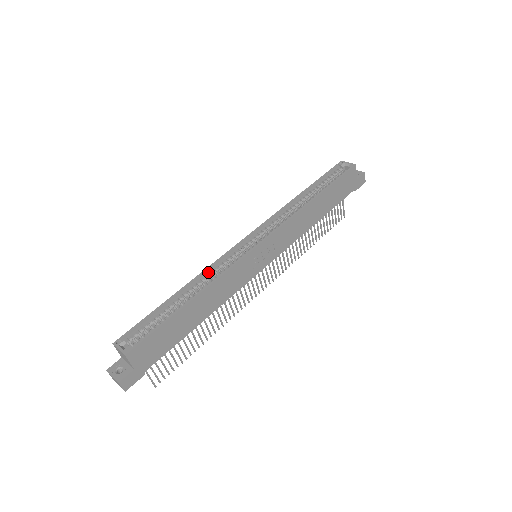
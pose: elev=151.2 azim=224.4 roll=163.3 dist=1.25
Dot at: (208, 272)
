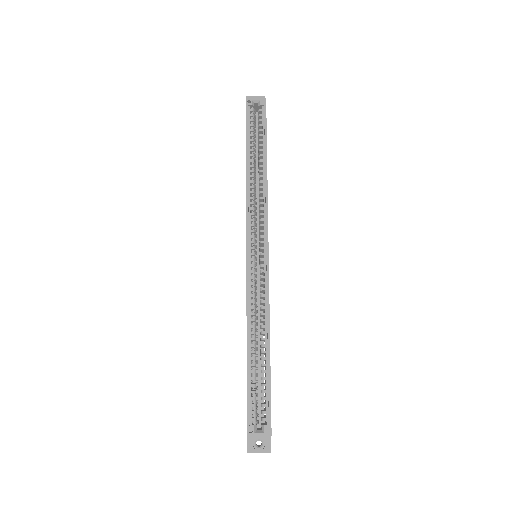
Dot at: (250, 309)
